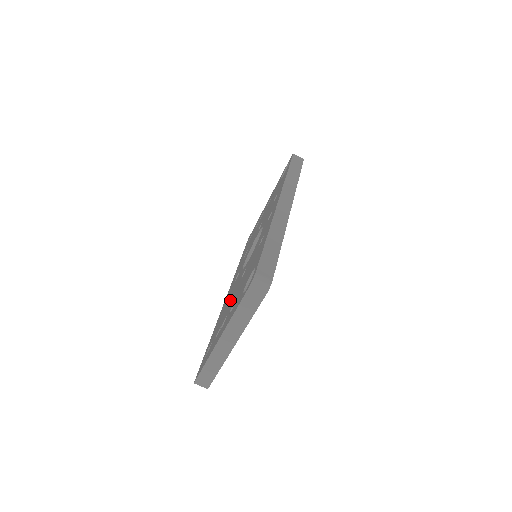
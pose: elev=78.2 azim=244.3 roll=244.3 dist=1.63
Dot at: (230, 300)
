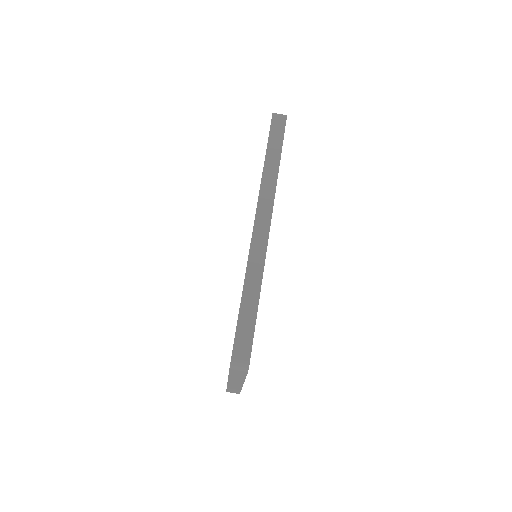
Dot at: occluded
